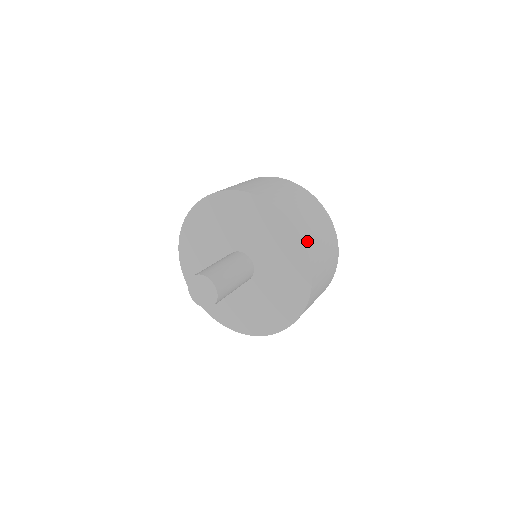
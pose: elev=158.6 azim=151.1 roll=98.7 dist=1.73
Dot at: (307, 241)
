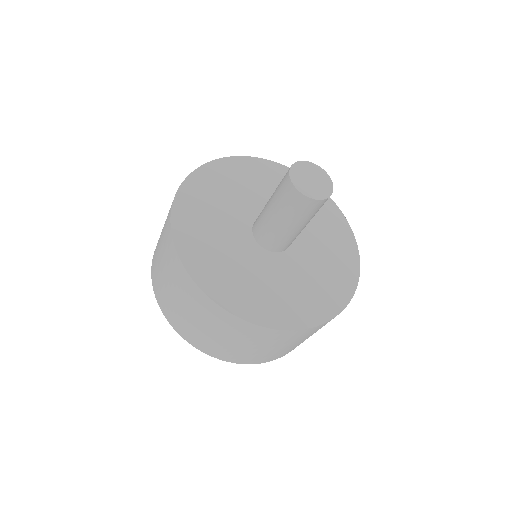
Dot at: occluded
